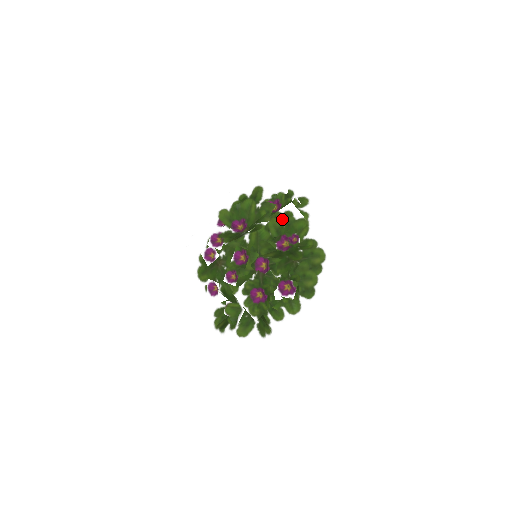
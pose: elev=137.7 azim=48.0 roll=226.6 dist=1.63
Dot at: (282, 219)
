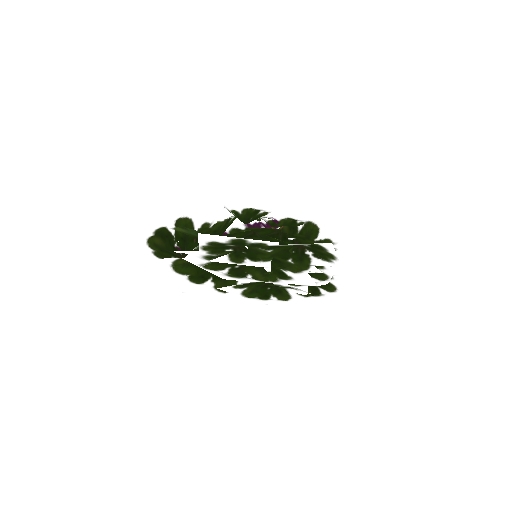
Dot at: occluded
